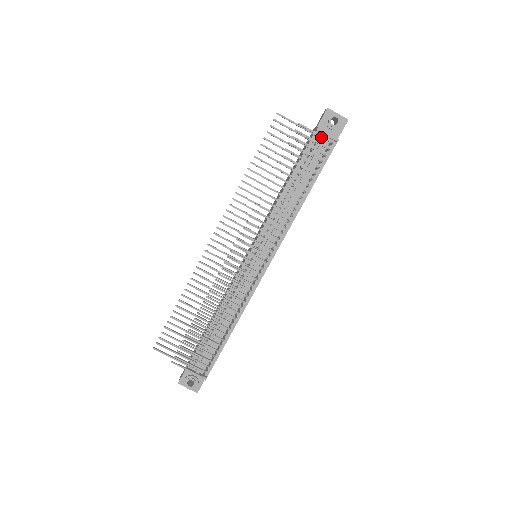
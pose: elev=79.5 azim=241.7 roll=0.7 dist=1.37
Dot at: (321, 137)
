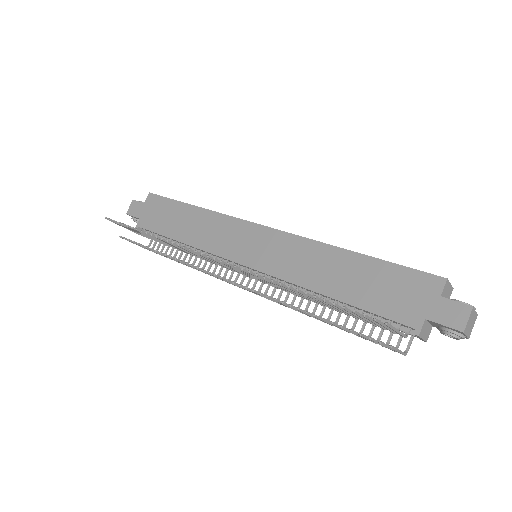
Dot at: occluded
